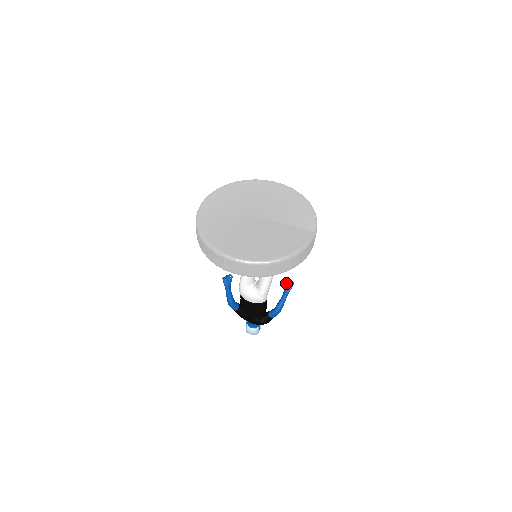
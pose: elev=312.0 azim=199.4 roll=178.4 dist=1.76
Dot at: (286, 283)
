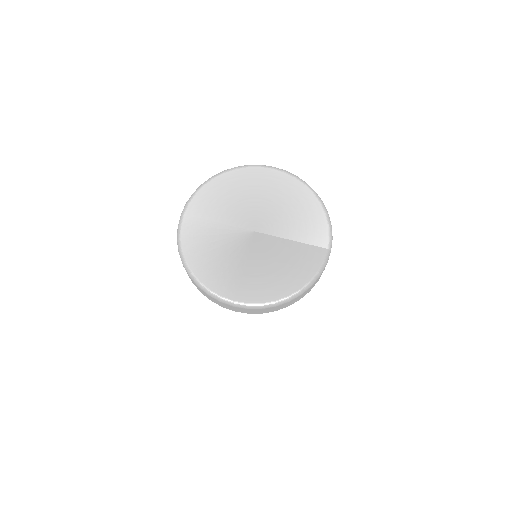
Dot at: occluded
